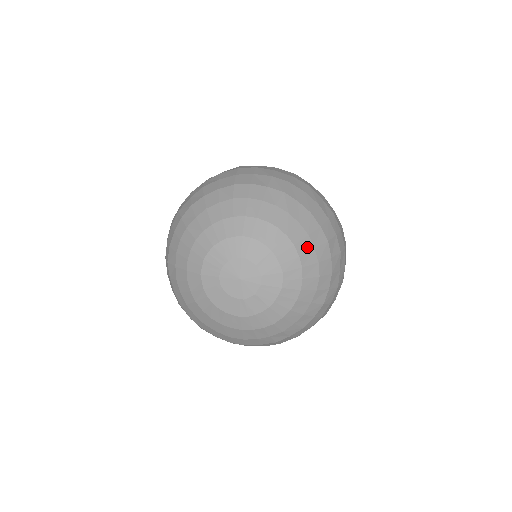
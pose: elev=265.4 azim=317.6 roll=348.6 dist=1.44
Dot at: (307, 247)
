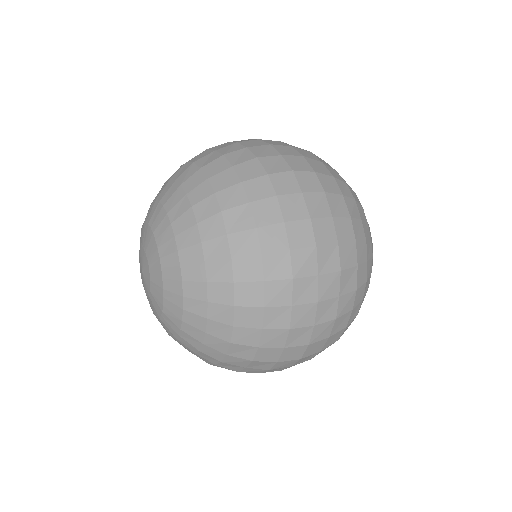
Dot at: (197, 324)
